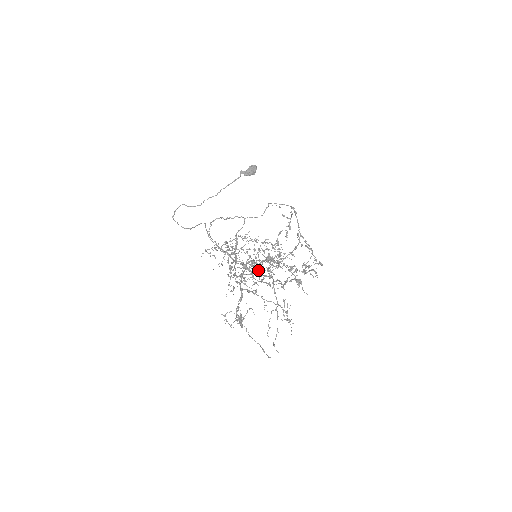
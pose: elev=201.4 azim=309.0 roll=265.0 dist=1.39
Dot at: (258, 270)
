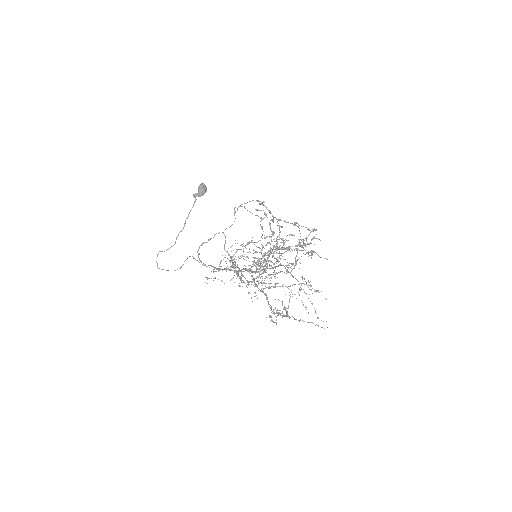
Dot at: (263, 267)
